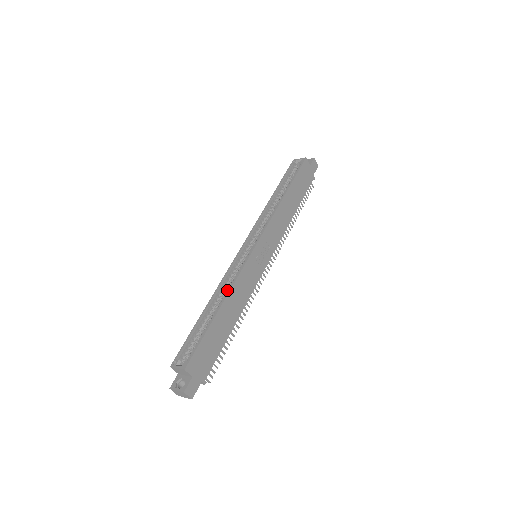
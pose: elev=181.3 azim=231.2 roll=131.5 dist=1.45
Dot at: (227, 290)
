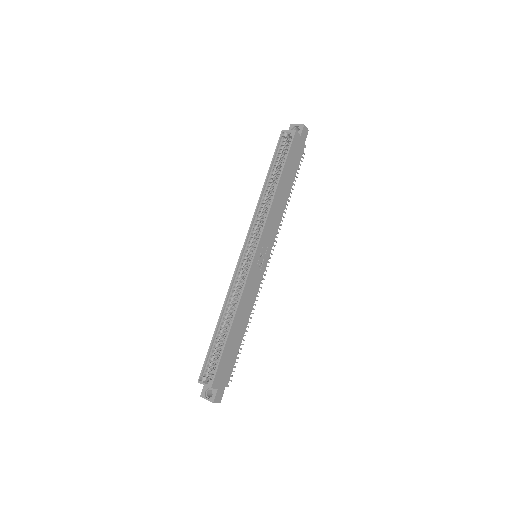
Dot at: (235, 304)
